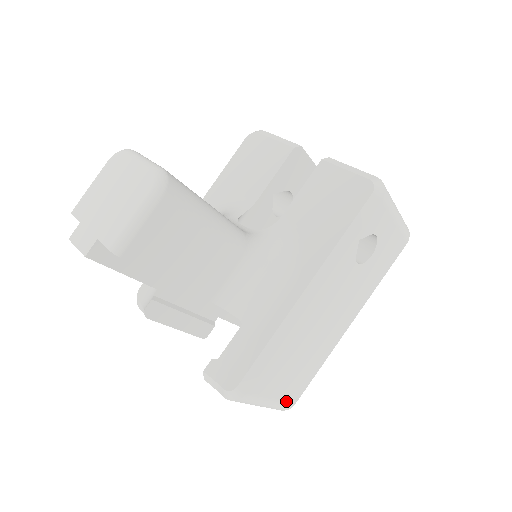
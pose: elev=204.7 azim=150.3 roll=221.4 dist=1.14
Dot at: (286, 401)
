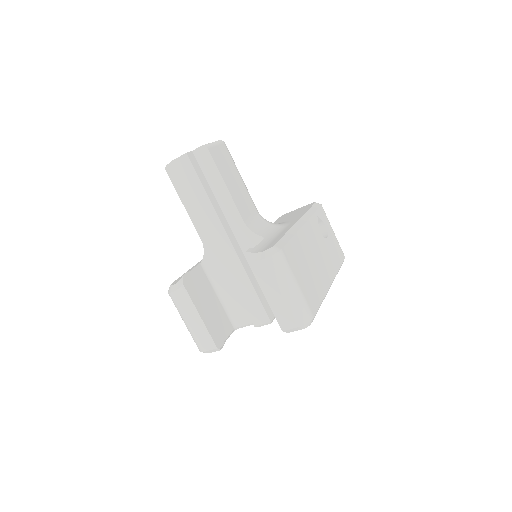
Dot at: (307, 302)
